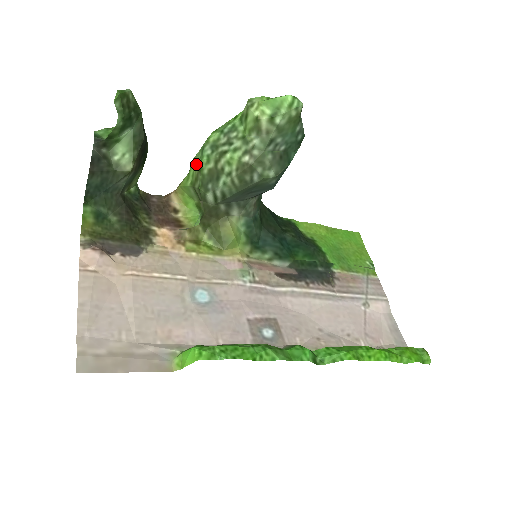
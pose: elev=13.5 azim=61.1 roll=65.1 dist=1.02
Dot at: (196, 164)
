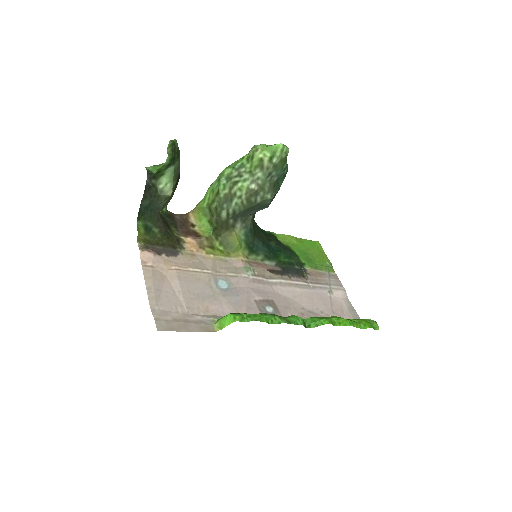
Dot at: (213, 190)
